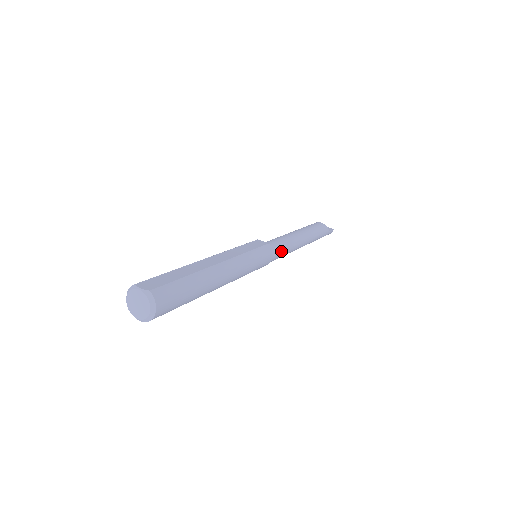
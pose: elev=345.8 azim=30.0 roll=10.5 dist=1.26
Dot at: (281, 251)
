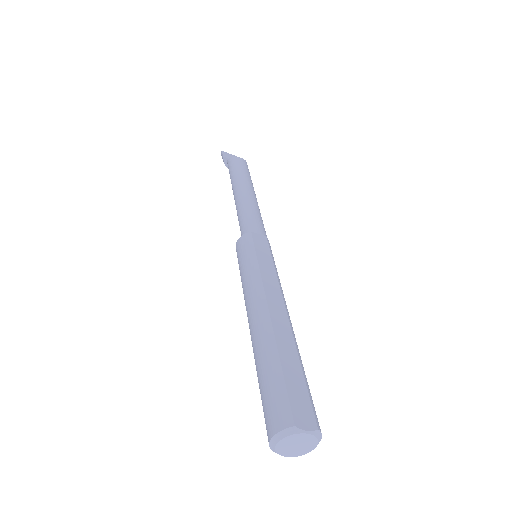
Dot at: occluded
